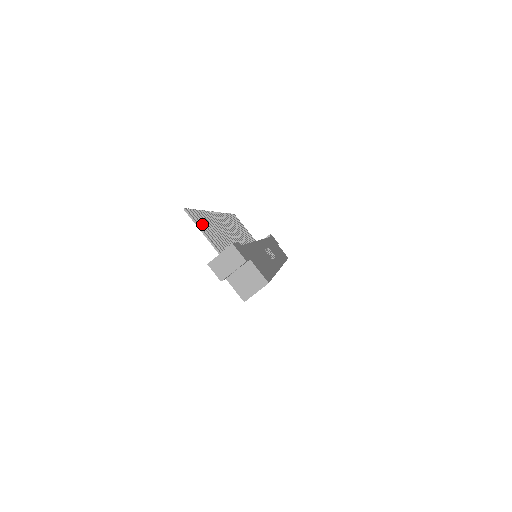
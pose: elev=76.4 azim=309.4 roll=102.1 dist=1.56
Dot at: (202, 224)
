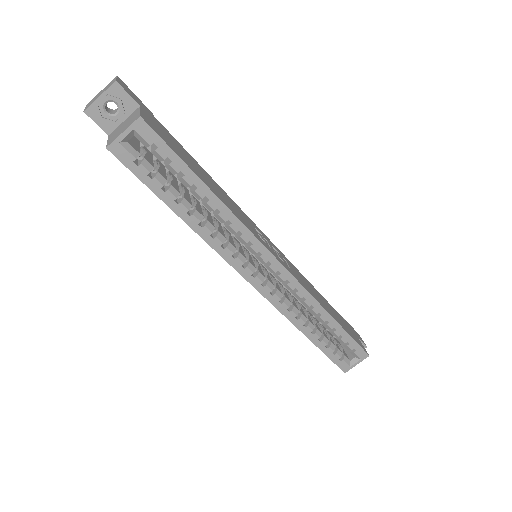
Dot at: occluded
